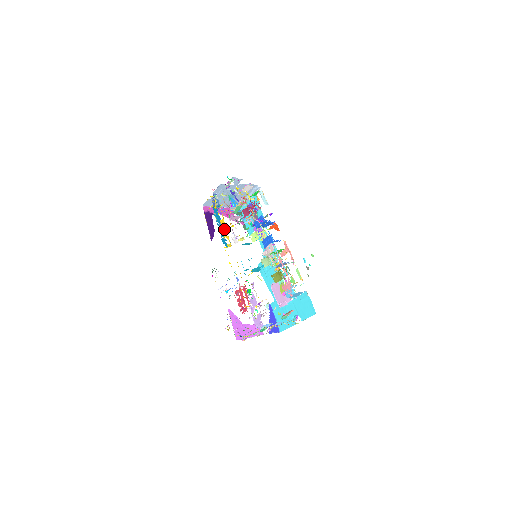
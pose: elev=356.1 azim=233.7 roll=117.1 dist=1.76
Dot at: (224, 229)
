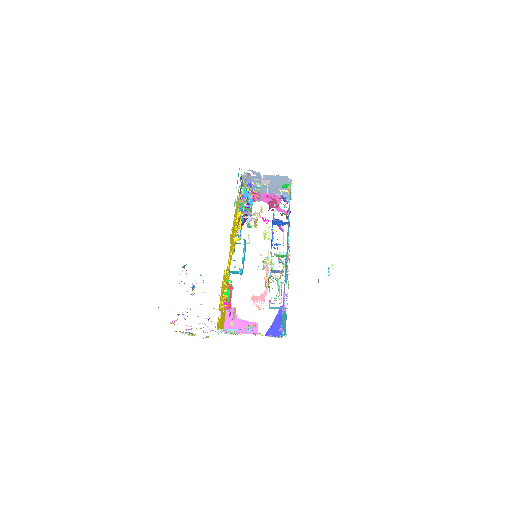
Dot at: occluded
